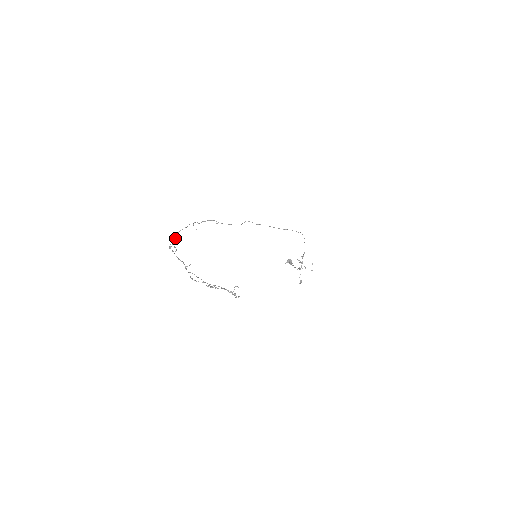
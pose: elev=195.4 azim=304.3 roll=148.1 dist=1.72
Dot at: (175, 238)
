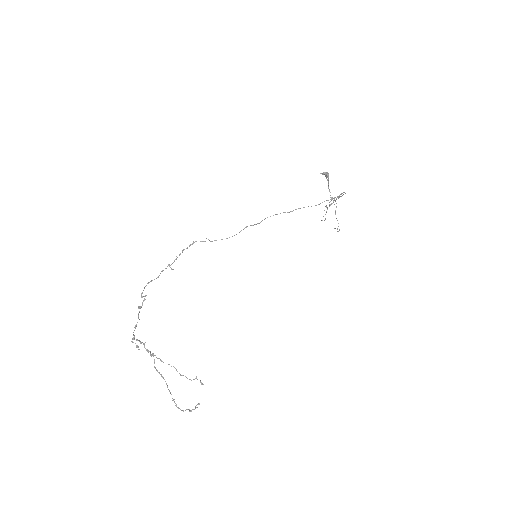
Dot at: (143, 296)
